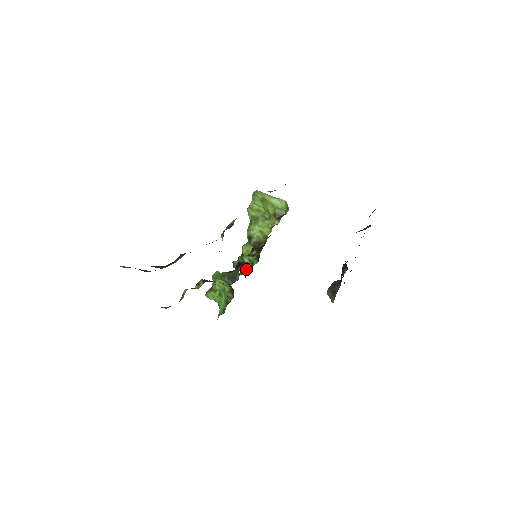
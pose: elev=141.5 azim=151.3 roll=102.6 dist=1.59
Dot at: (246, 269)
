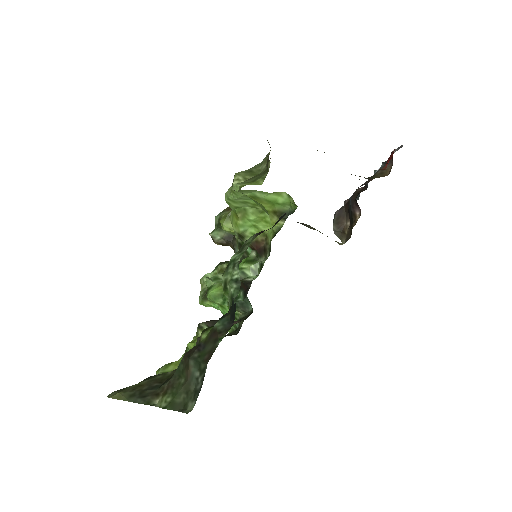
Dot at: occluded
